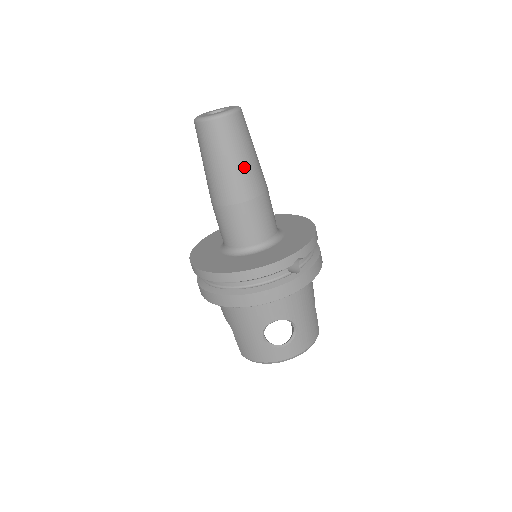
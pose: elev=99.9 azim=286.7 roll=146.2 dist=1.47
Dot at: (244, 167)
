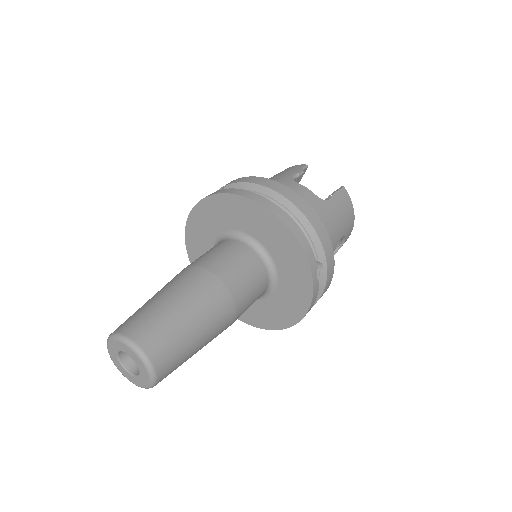
Dot at: (207, 333)
